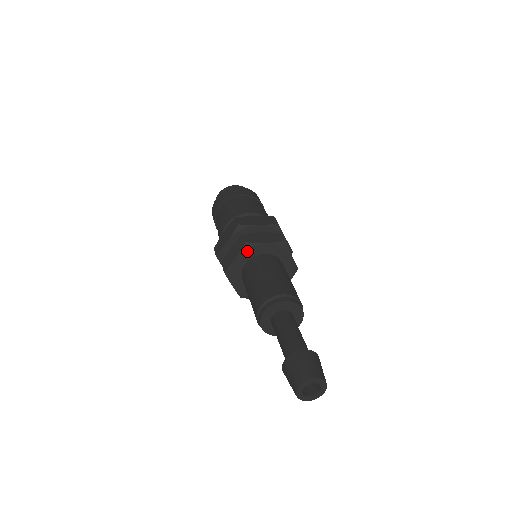
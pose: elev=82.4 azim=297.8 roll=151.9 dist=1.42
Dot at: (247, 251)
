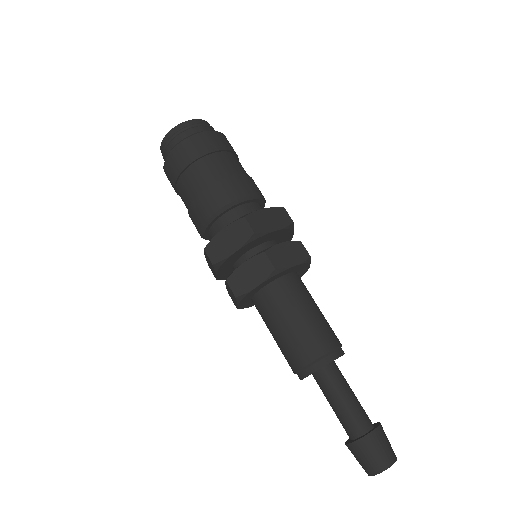
Dot at: (244, 299)
